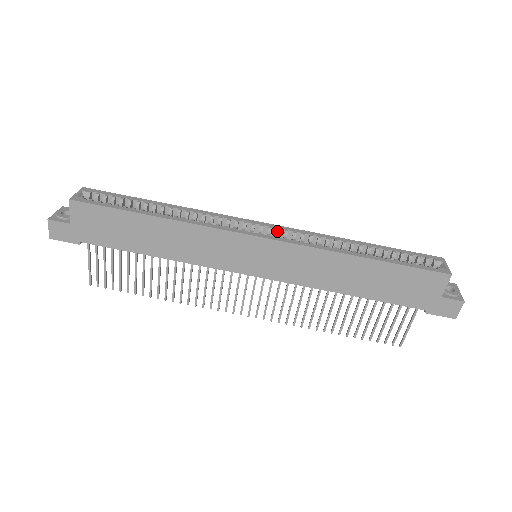
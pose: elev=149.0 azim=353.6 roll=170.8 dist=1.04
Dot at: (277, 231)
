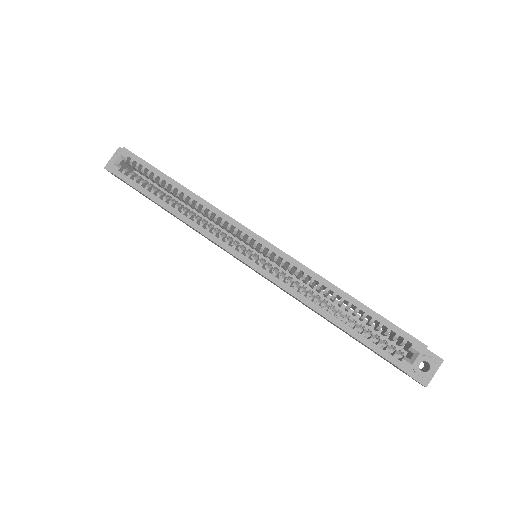
Dot at: (268, 254)
